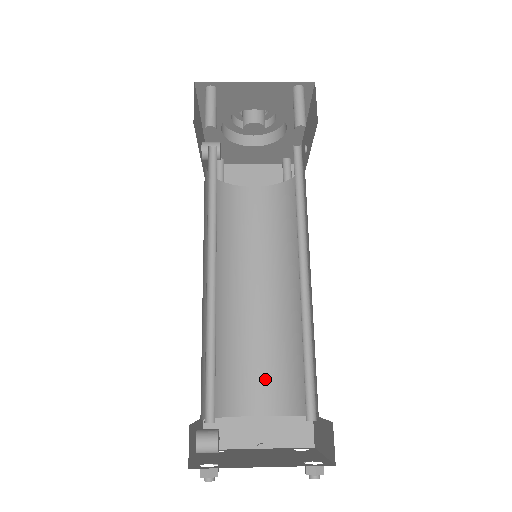
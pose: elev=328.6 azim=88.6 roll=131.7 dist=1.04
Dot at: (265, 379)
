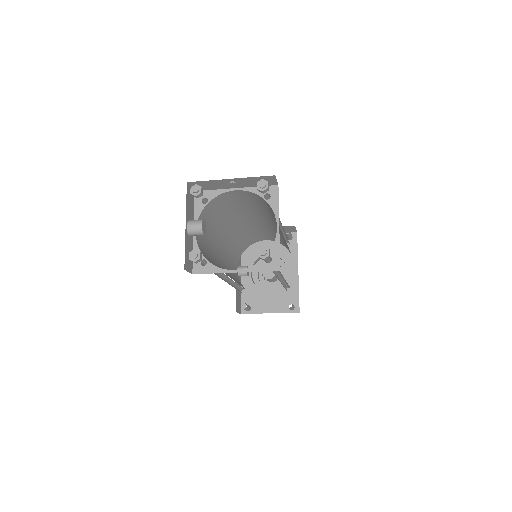
Dot at: occluded
